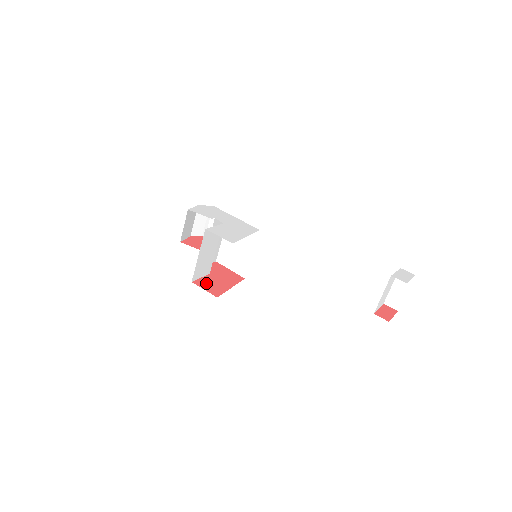
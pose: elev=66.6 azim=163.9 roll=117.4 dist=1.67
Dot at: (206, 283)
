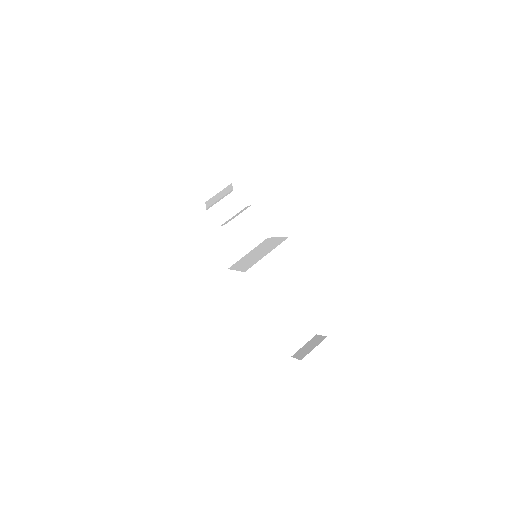
Dot at: occluded
